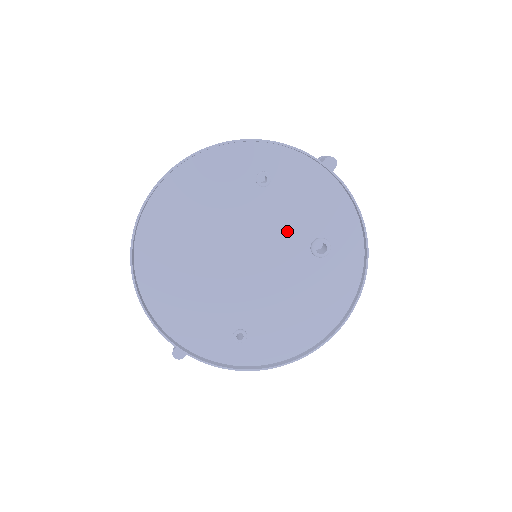
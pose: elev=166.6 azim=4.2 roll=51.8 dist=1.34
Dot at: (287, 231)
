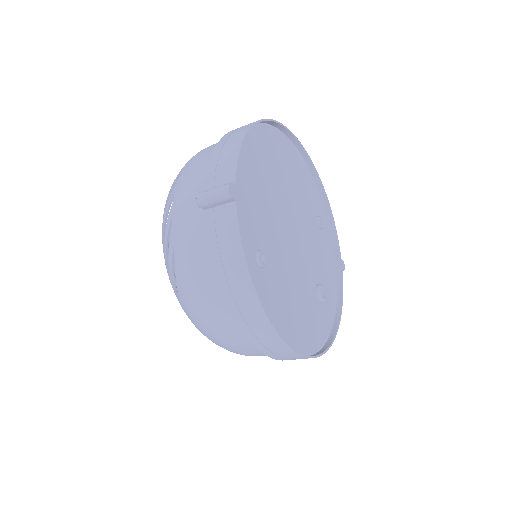
Dot at: (313, 258)
